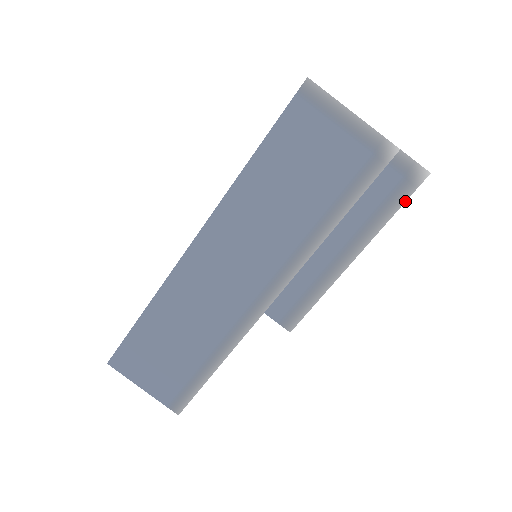
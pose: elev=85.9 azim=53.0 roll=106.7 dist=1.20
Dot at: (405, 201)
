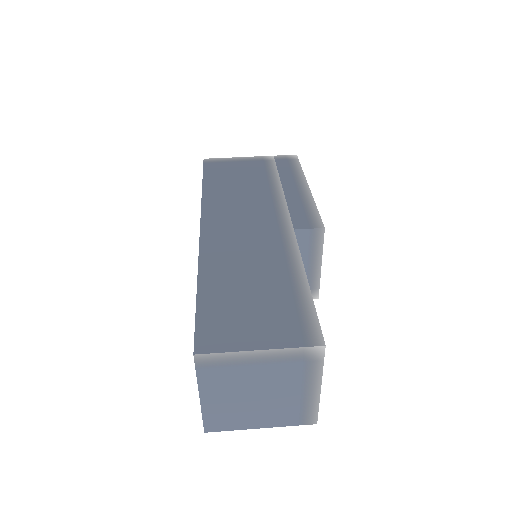
Dot at: (300, 164)
